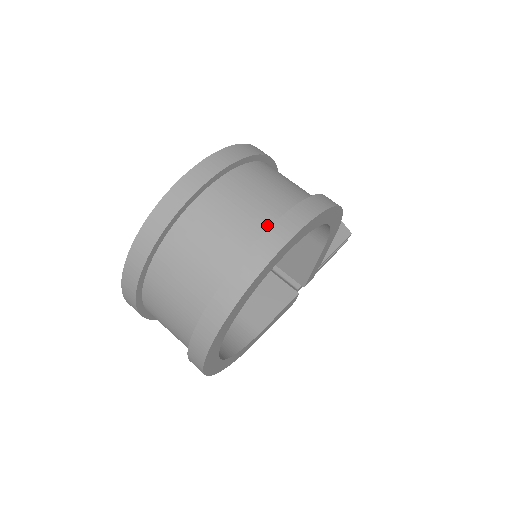
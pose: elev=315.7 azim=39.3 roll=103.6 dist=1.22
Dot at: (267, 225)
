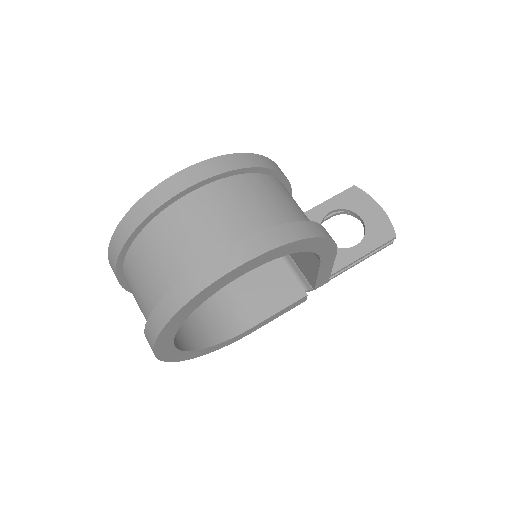
Dot at: (211, 254)
